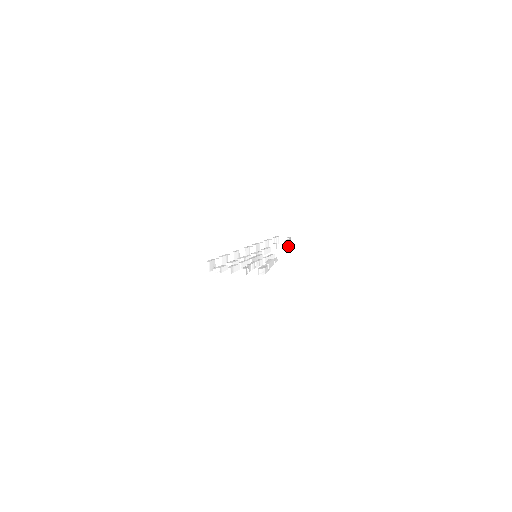
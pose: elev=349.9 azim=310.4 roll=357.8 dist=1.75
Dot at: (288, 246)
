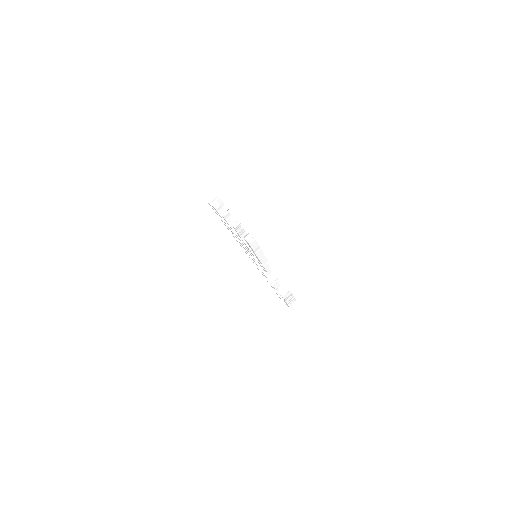
Dot at: (287, 298)
